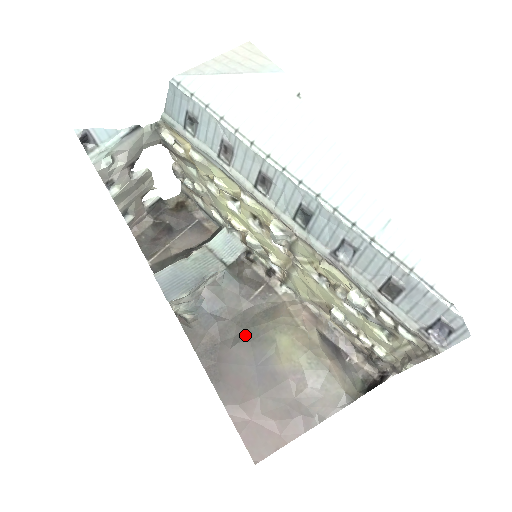
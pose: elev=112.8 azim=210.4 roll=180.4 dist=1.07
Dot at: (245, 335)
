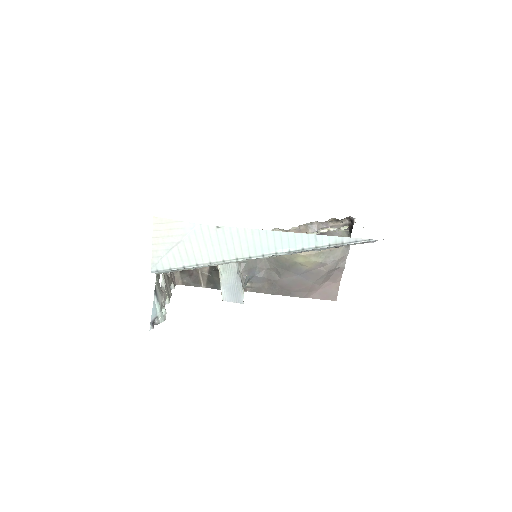
Dot at: (280, 269)
